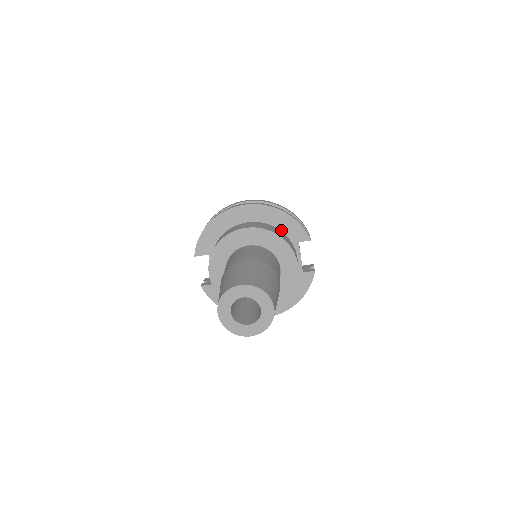
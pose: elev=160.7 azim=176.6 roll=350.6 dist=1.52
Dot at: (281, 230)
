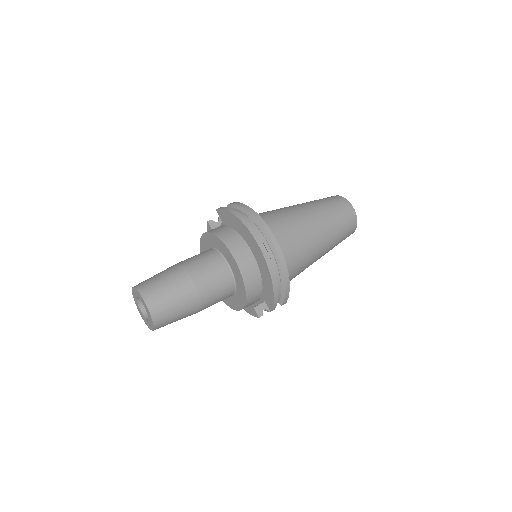
Dot at: (263, 284)
